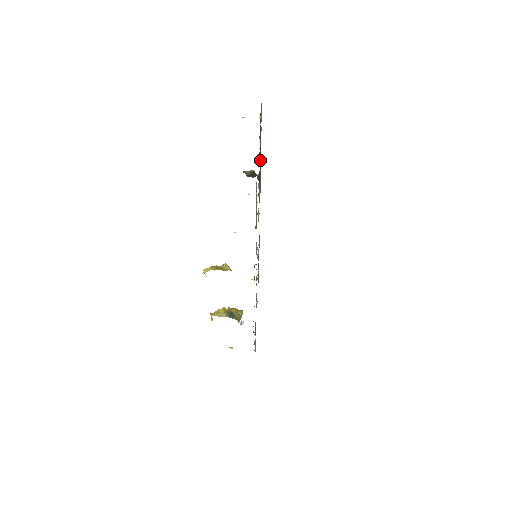
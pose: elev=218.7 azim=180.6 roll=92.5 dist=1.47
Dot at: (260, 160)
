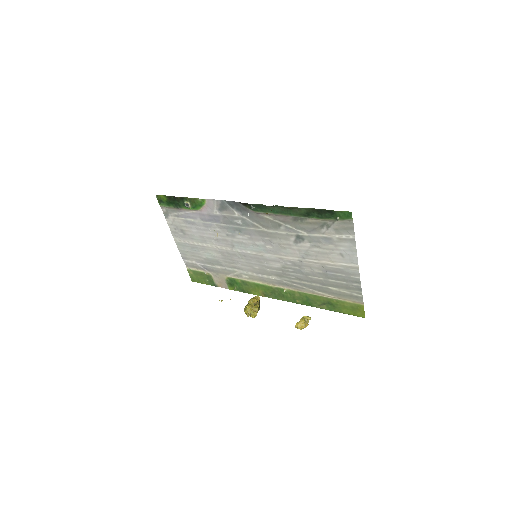
Dot at: (297, 215)
